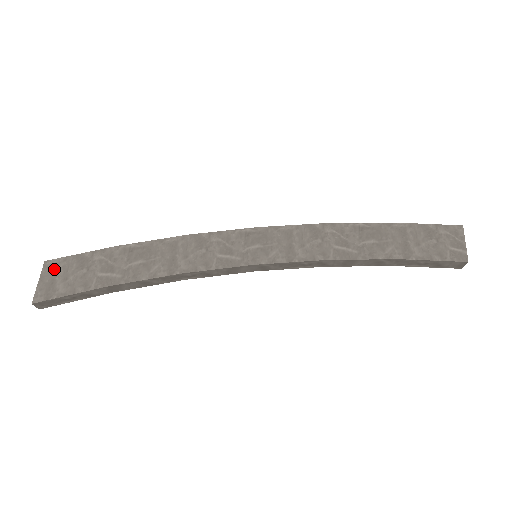
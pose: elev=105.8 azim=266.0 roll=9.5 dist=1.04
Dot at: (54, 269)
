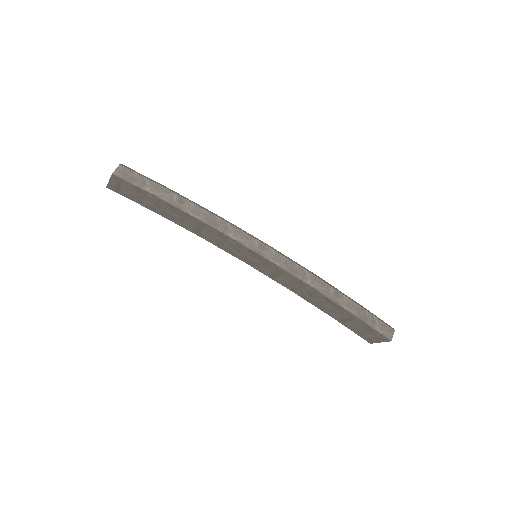
Dot at: (119, 182)
